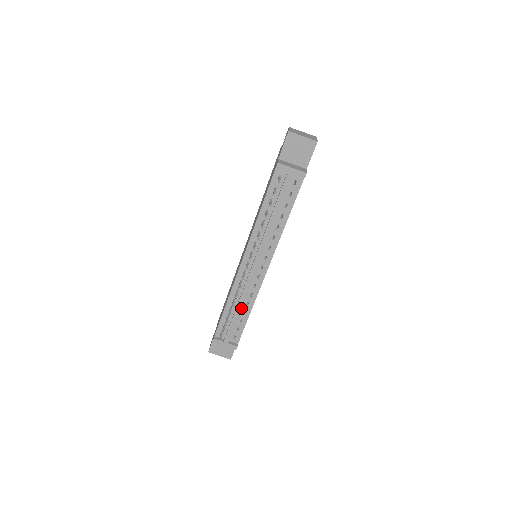
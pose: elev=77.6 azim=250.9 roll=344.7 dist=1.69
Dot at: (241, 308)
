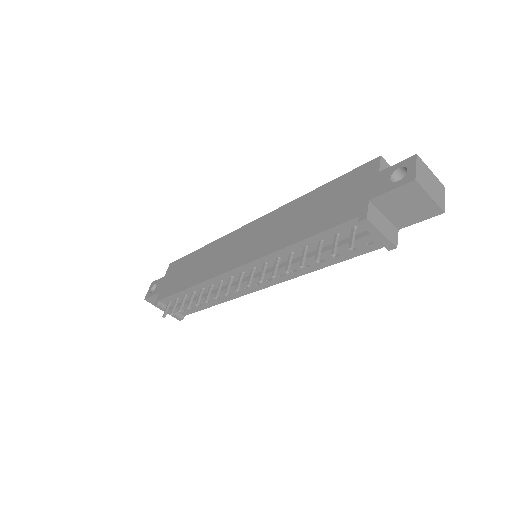
Dot at: occluded
